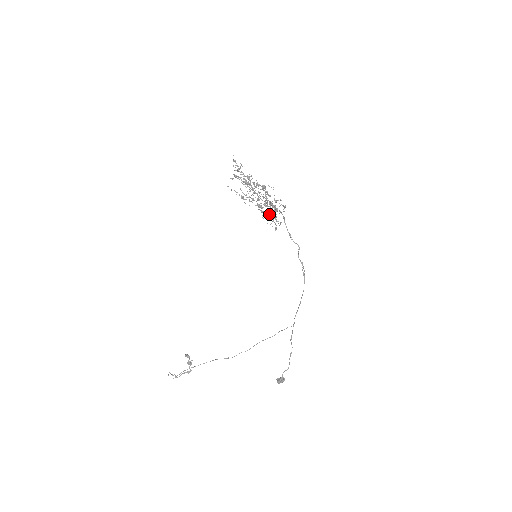
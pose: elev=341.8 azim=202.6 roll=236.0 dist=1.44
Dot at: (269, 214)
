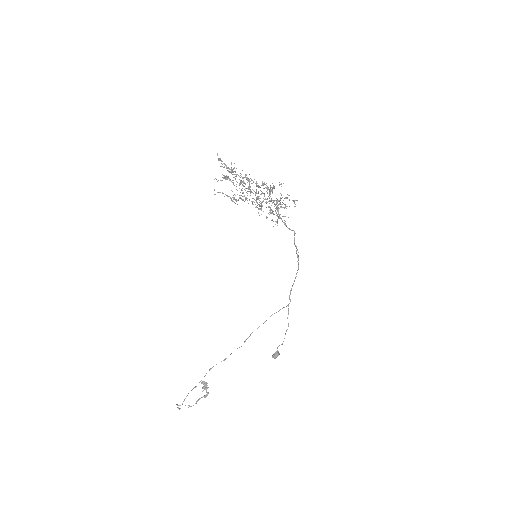
Dot at: occluded
